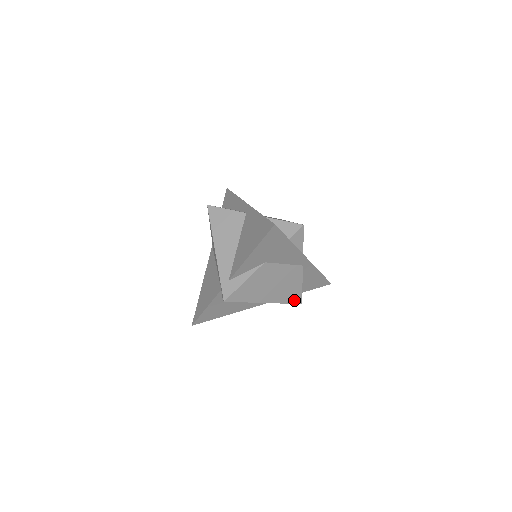
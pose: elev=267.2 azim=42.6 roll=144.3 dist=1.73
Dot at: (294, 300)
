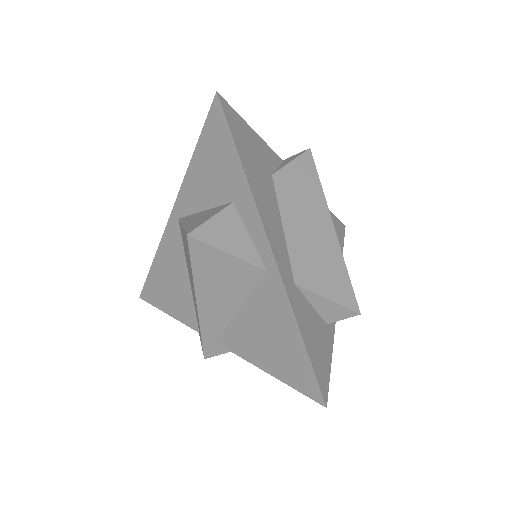
Dot at: occluded
